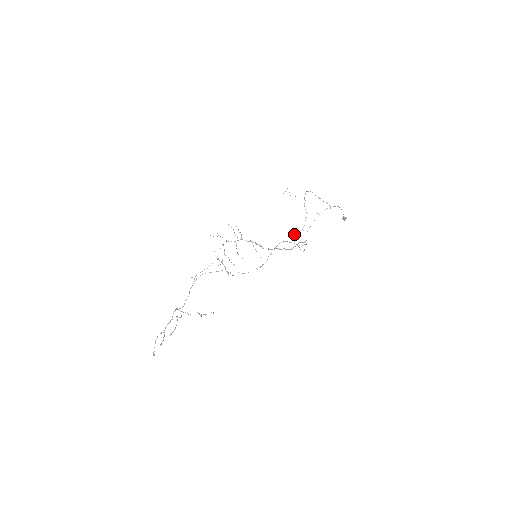
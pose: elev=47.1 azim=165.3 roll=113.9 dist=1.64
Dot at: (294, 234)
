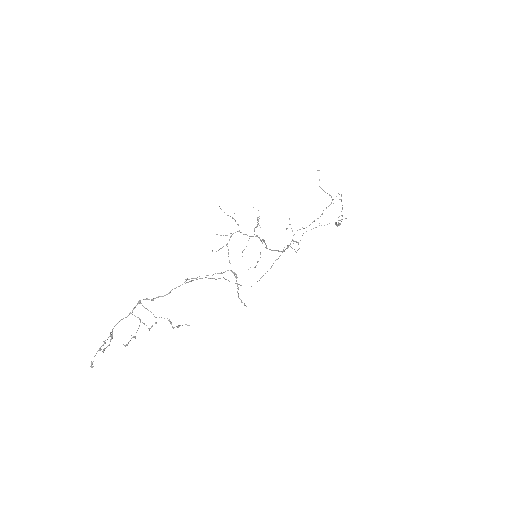
Dot at: occluded
